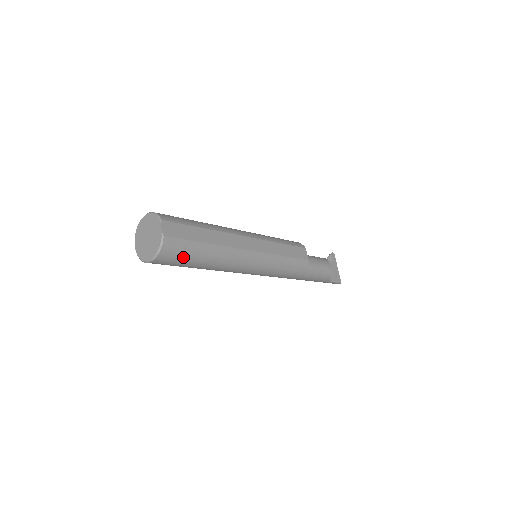
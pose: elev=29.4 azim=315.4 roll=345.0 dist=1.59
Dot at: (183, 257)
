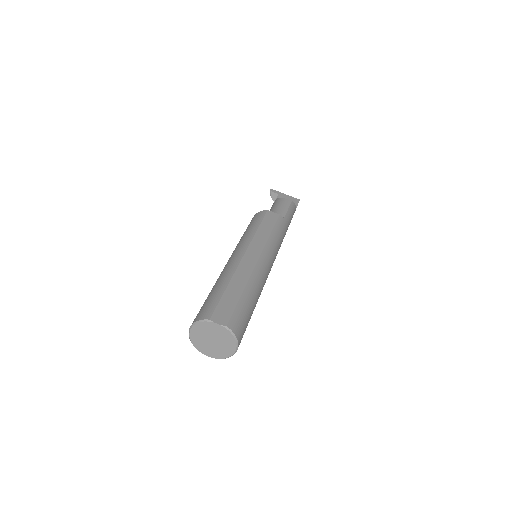
Dot at: (246, 320)
